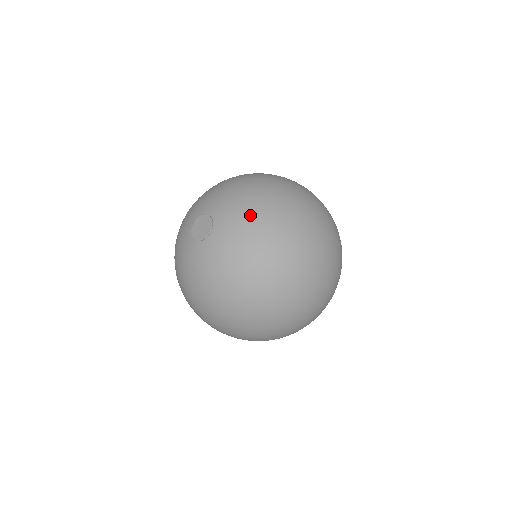
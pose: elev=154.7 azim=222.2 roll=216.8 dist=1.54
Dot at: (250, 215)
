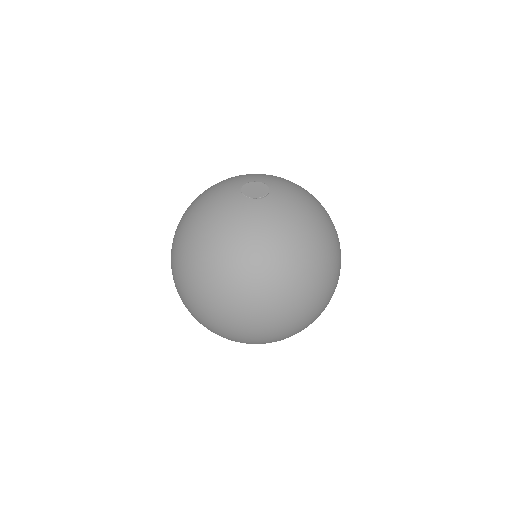
Dot at: (288, 181)
